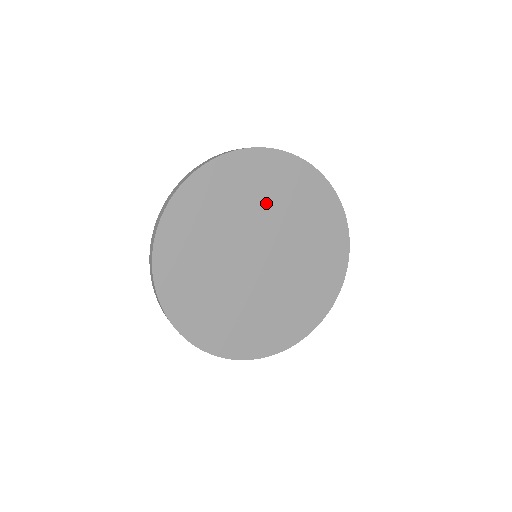
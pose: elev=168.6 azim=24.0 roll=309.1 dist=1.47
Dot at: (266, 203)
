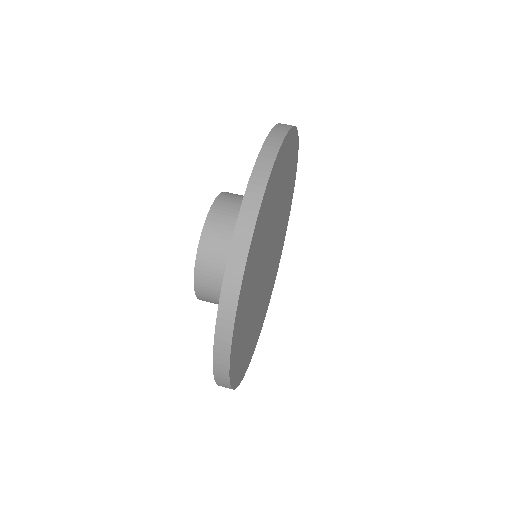
Dot at: (283, 194)
